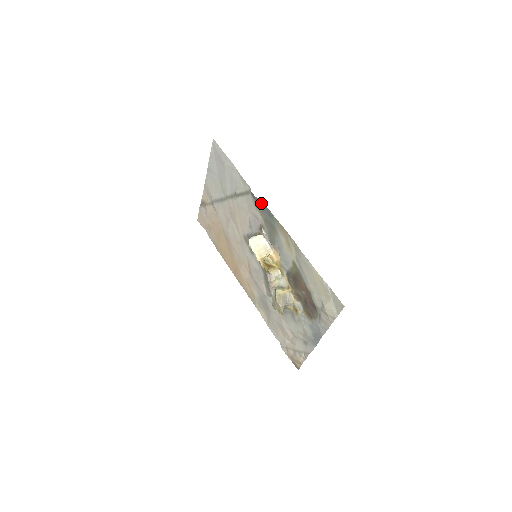
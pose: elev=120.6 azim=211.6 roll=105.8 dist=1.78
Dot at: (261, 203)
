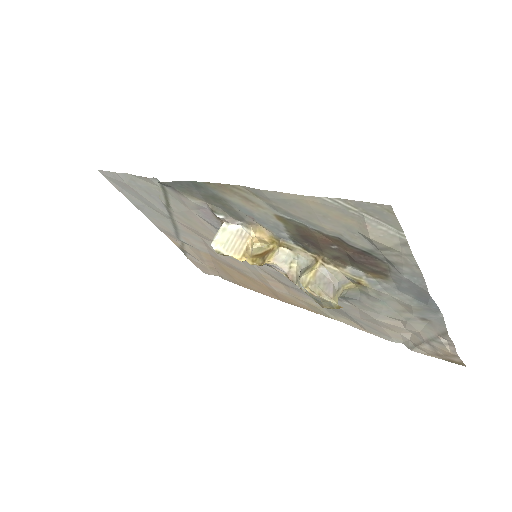
Dot at: (176, 183)
